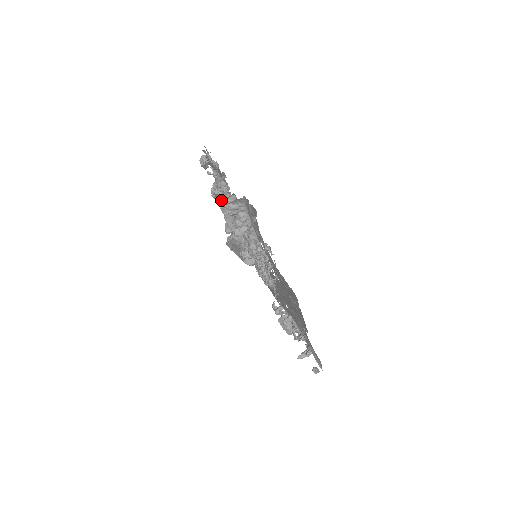
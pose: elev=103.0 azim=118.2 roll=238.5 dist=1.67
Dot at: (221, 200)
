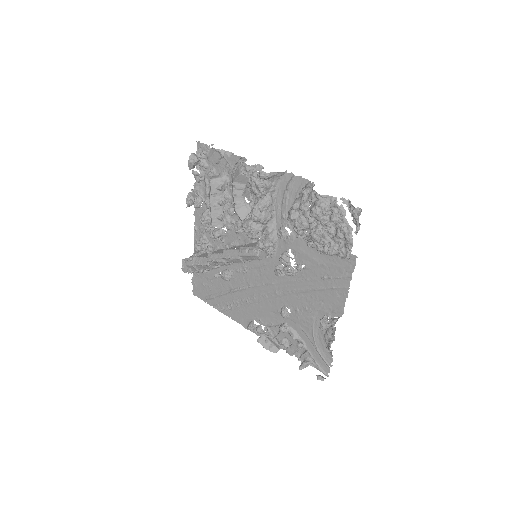
Dot at: (253, 178)
